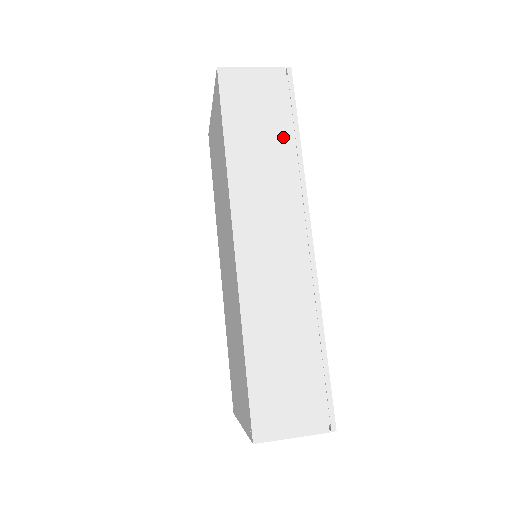
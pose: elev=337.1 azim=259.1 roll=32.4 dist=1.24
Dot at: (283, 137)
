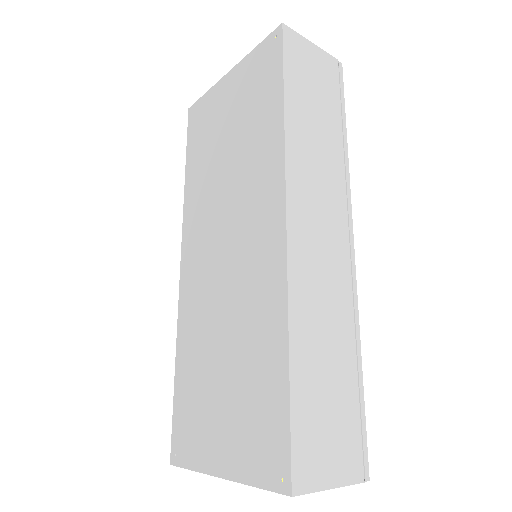
Dot at: (334, 126)
